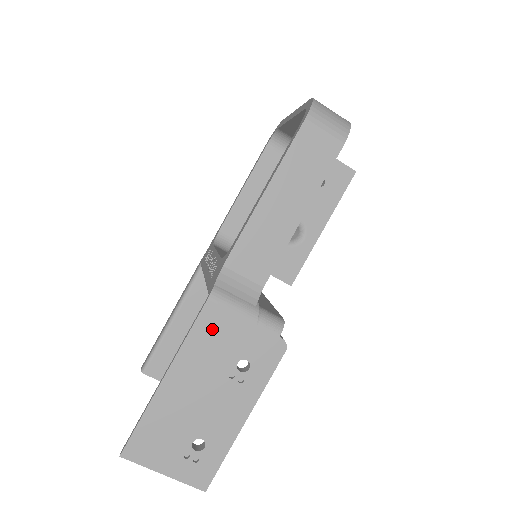
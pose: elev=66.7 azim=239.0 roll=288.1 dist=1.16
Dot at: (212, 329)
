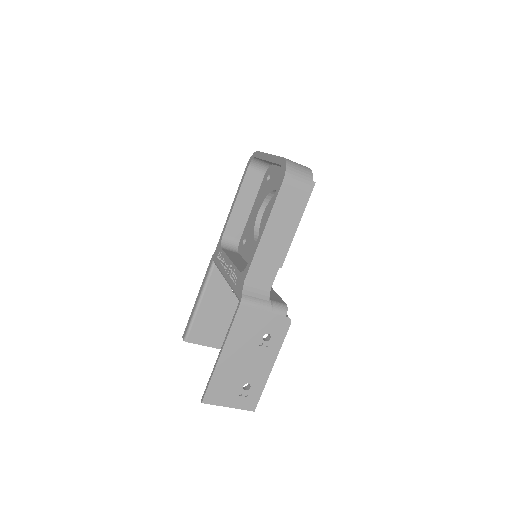
Dot at: (245, 321)
